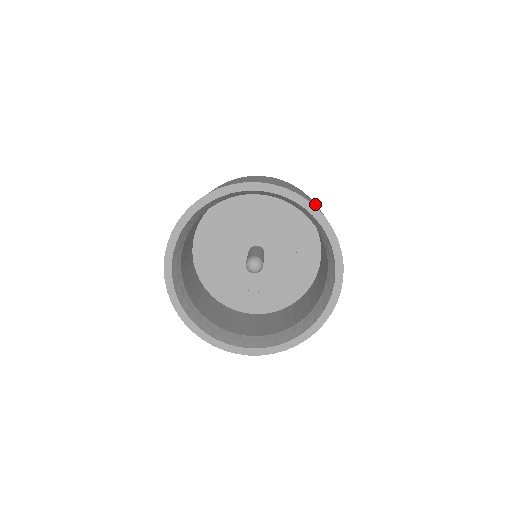
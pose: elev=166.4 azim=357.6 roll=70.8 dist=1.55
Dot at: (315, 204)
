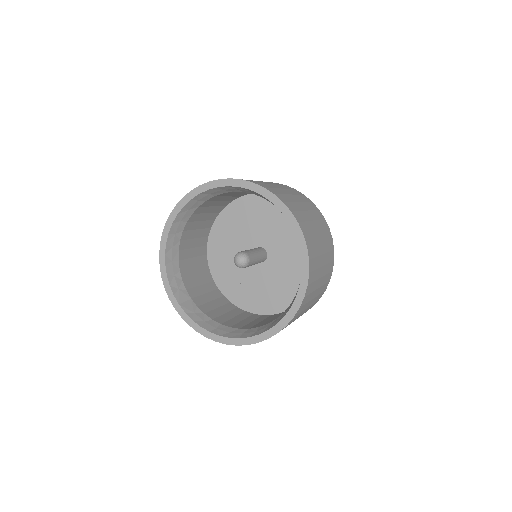
Dot at: (325, 246)
